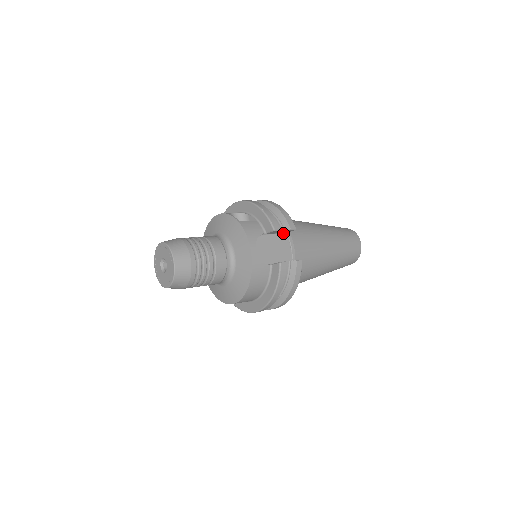
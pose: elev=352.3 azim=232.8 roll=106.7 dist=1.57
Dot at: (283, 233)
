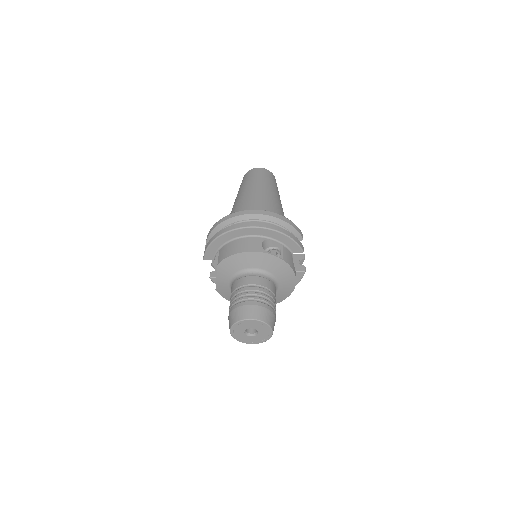
Dot at: occluded
